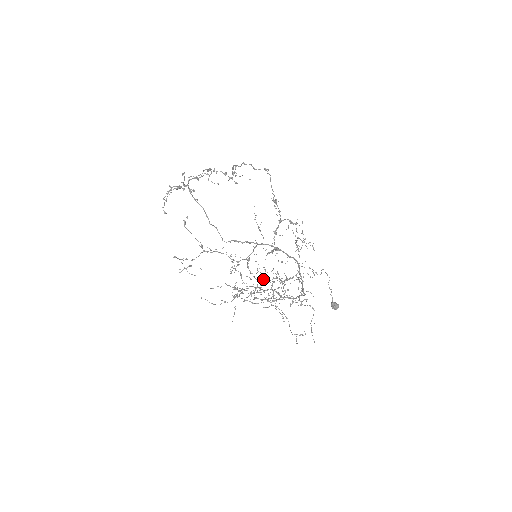
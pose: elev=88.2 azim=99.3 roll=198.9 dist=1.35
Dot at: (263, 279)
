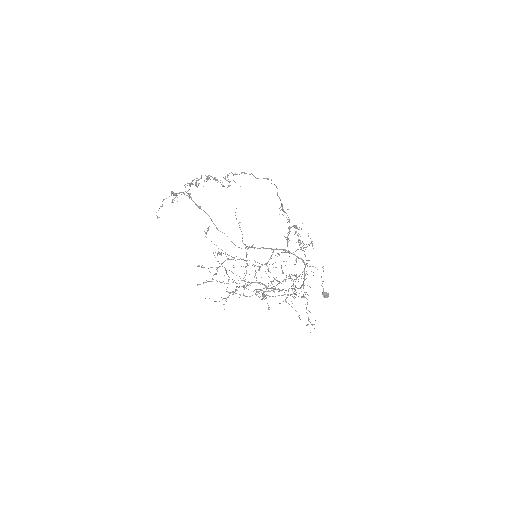
Dot at: occluded
